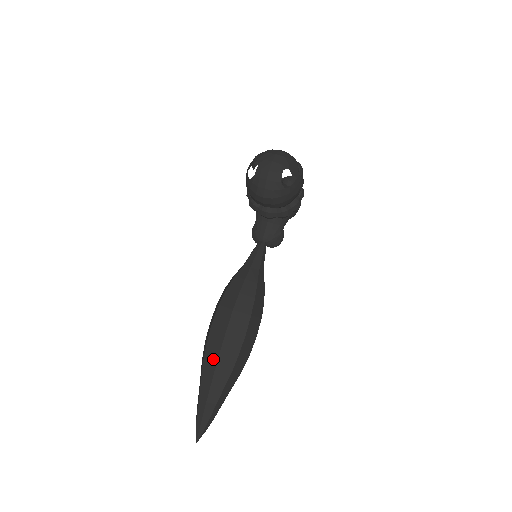
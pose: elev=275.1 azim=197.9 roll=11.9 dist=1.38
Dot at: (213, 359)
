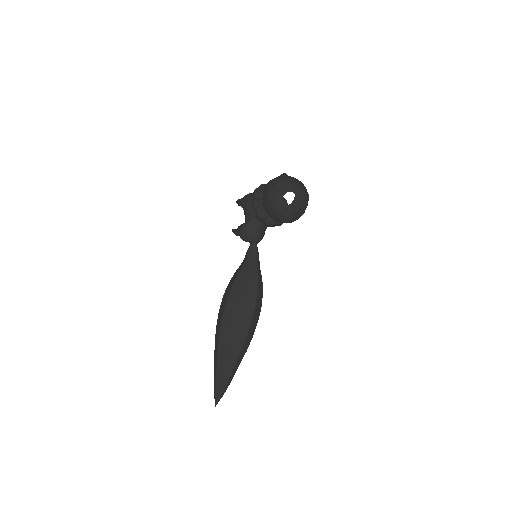
Dot at: (239, 344)
